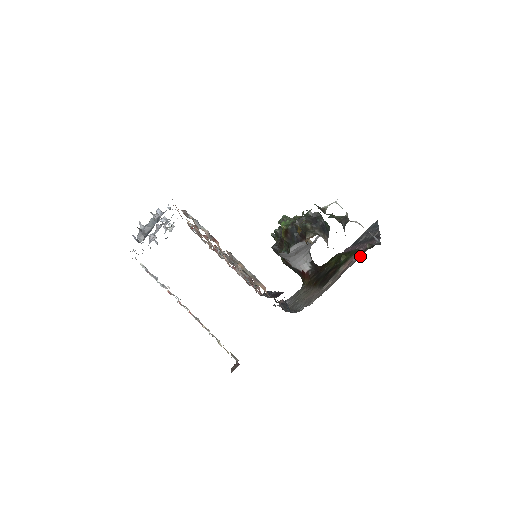
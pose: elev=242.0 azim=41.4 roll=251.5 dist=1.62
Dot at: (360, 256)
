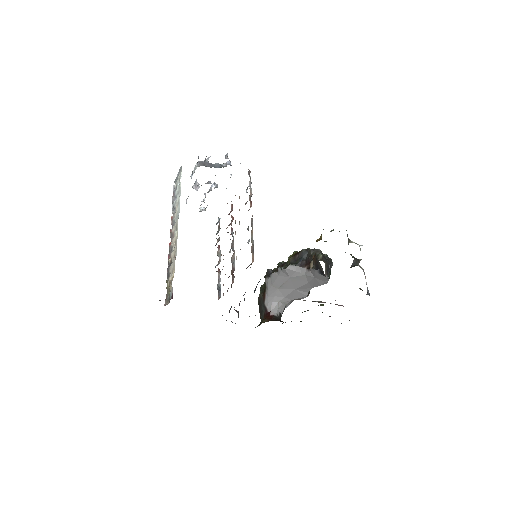
Dot at: occluded
